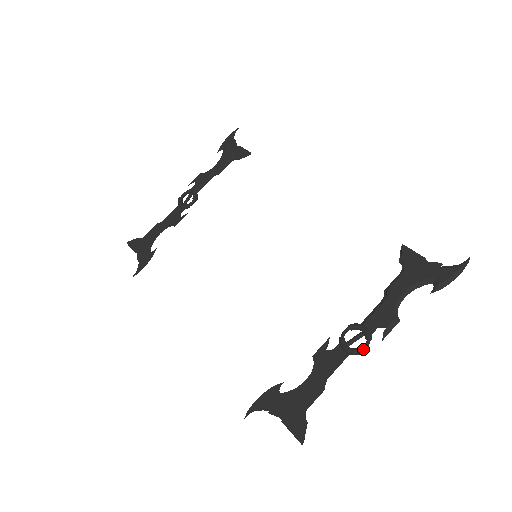
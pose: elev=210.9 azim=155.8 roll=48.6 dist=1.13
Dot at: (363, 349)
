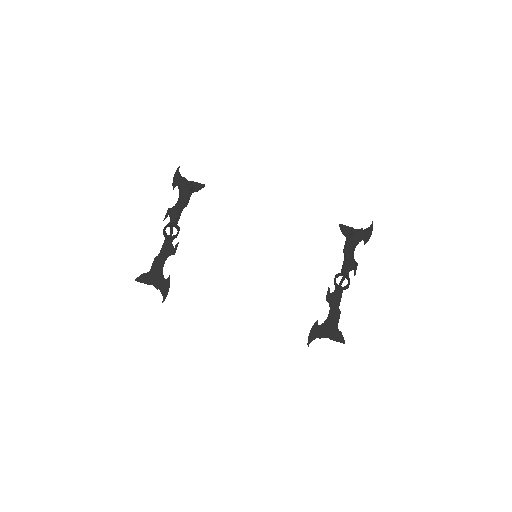
Dot at: occluded
